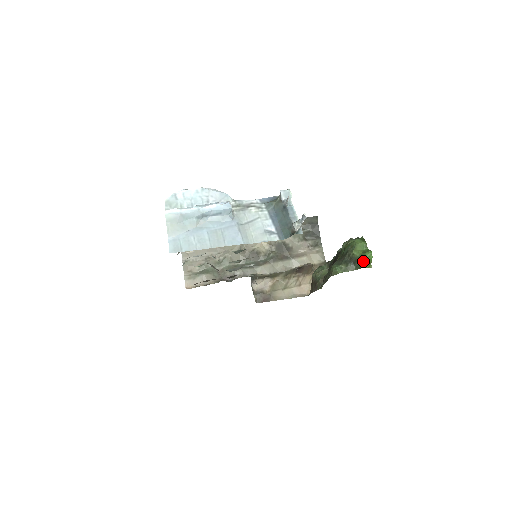
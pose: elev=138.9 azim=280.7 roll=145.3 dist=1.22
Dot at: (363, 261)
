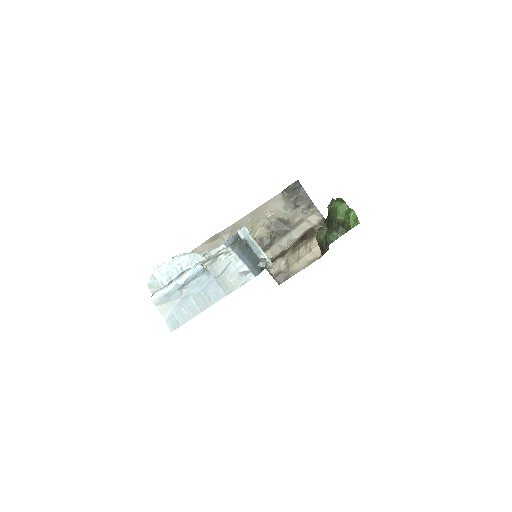
Dot at: (349, 222)
